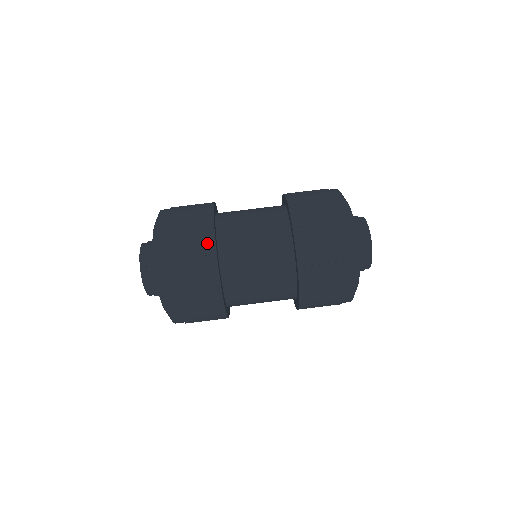
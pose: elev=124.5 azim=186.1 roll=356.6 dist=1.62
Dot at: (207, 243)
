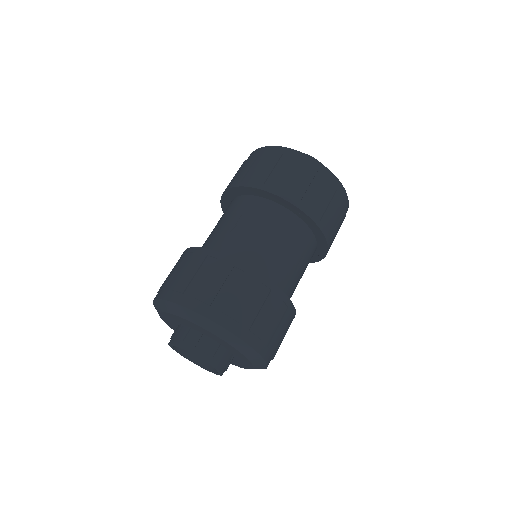
Dot at: (221, 262)
